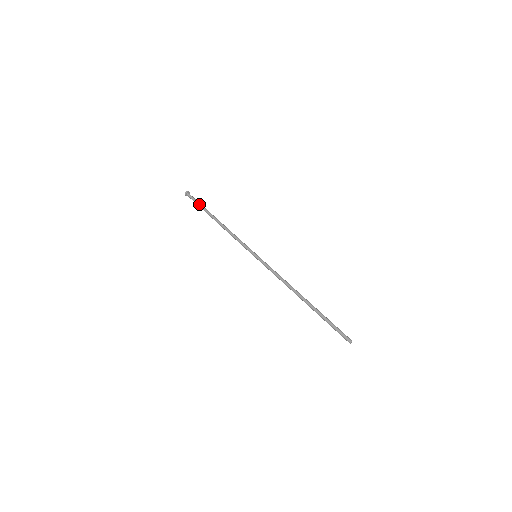
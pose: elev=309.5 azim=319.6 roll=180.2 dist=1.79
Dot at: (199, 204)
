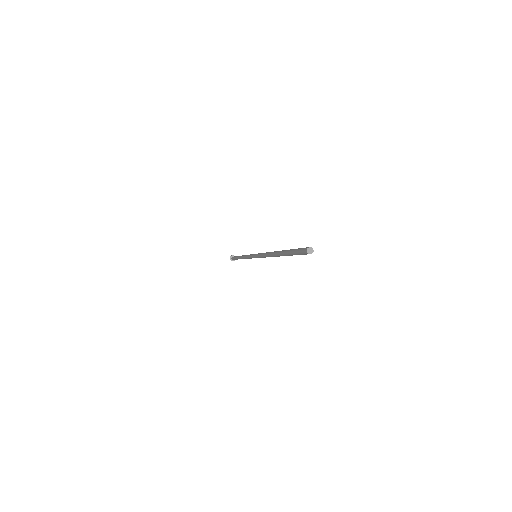
Dot at: (235, 256)
